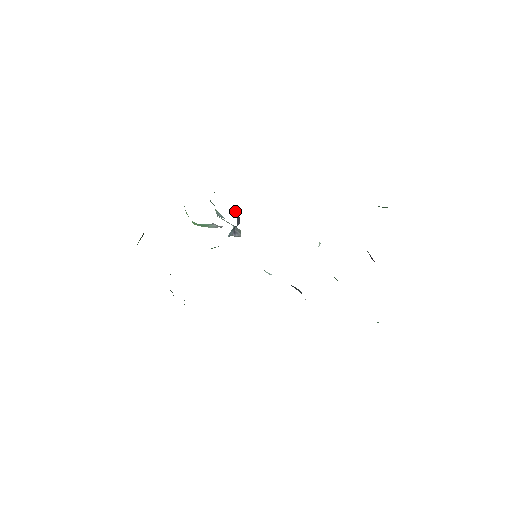
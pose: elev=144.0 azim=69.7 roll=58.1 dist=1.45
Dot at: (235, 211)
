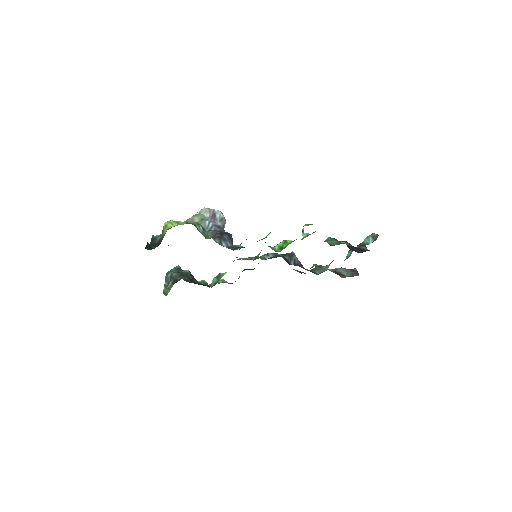
Dot at: (229, 241)
